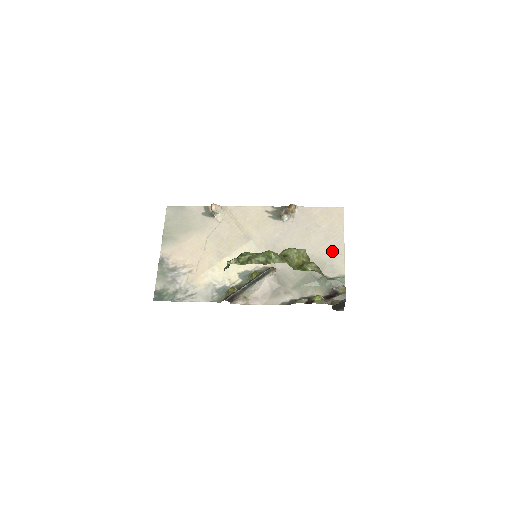
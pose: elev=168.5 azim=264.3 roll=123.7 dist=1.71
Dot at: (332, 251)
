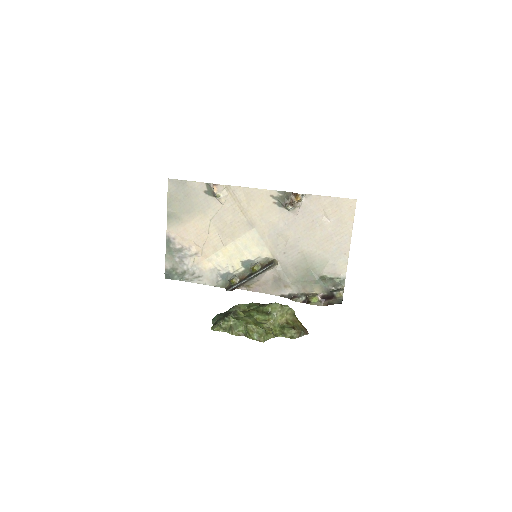
Dot at: (336, 249)
